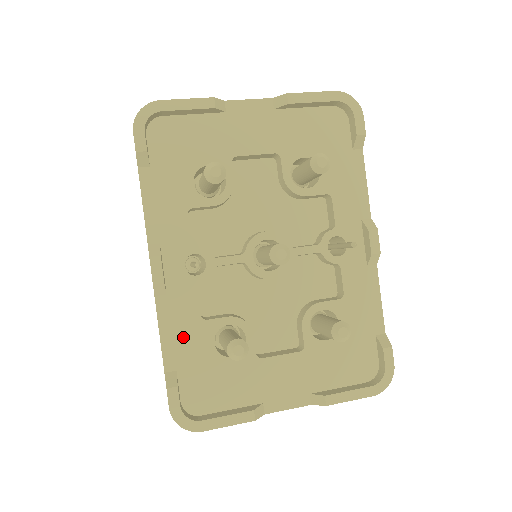
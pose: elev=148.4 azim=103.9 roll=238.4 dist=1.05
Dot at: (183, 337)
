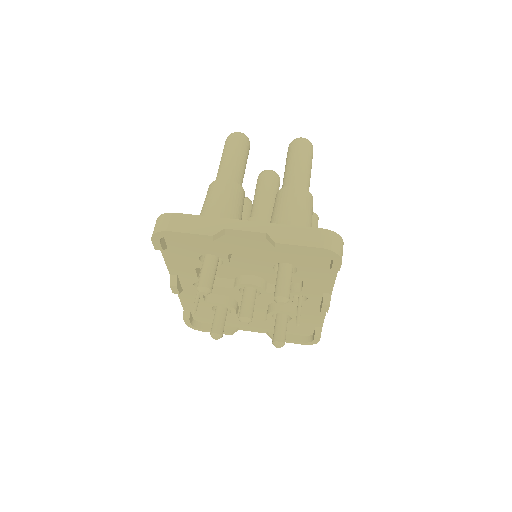
Dot at: occluded
